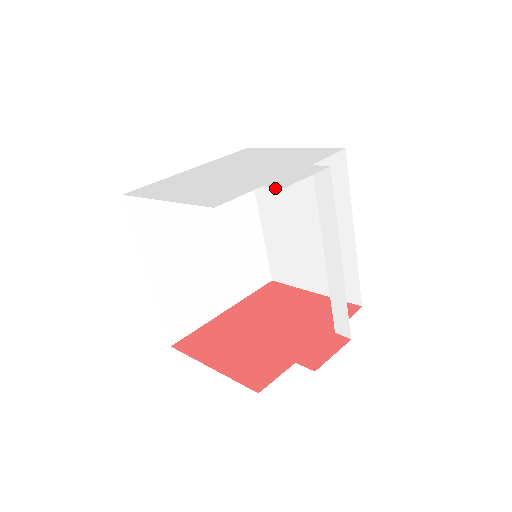
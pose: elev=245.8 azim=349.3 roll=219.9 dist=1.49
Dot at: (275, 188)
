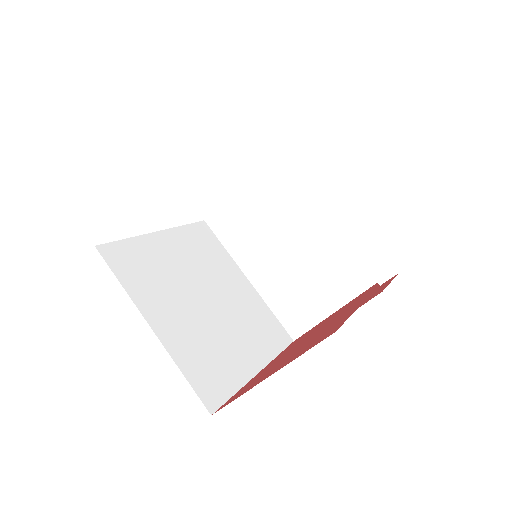
Dot at: (246, 232)
